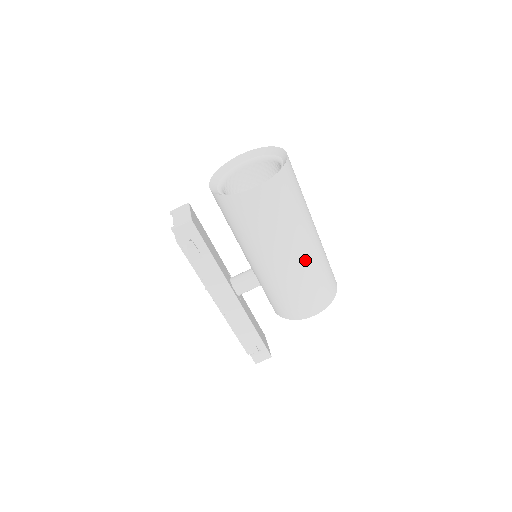
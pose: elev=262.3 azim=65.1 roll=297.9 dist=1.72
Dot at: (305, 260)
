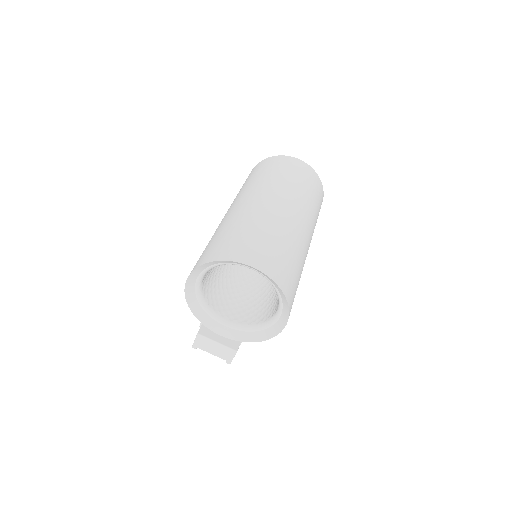
Dot at: (311, 236)
